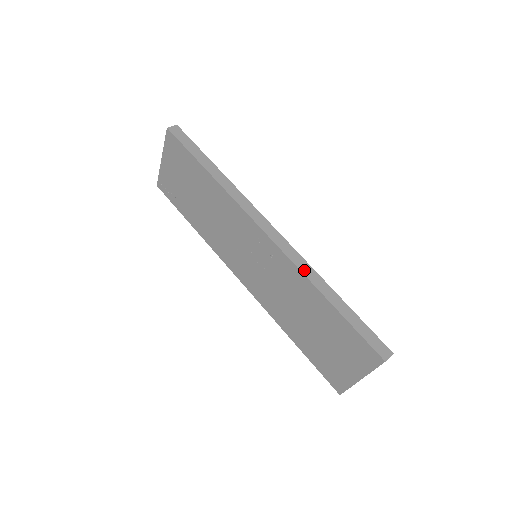
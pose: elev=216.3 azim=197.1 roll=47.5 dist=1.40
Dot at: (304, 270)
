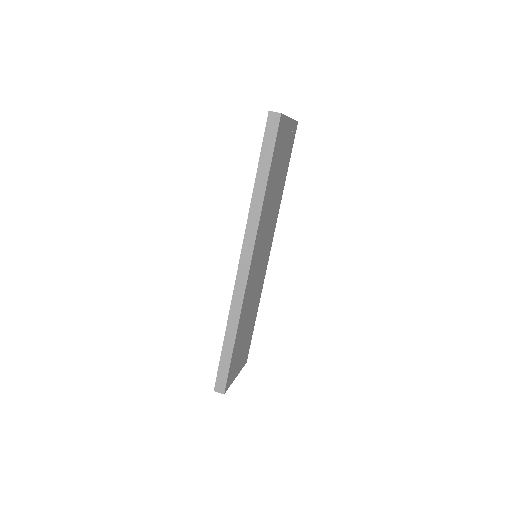
Dot at: (233, 308)
